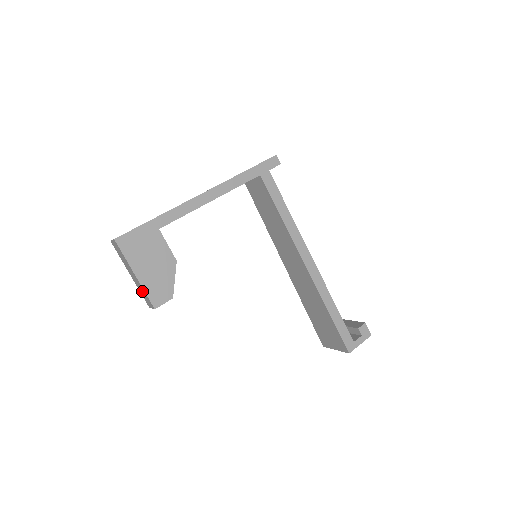
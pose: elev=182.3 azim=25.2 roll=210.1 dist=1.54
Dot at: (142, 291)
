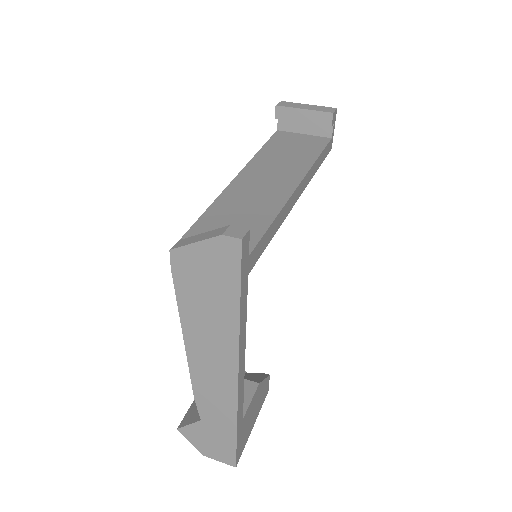
Dot at: occluded
